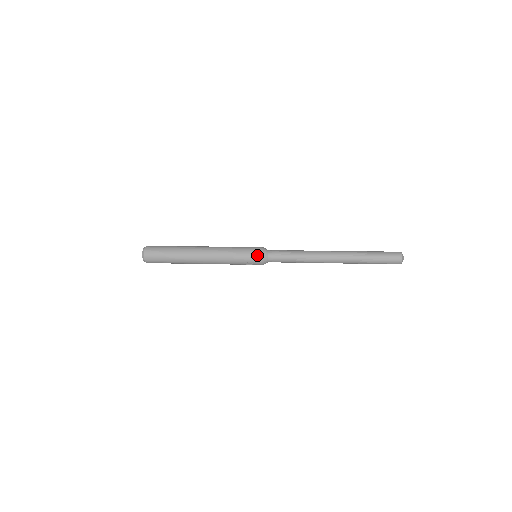
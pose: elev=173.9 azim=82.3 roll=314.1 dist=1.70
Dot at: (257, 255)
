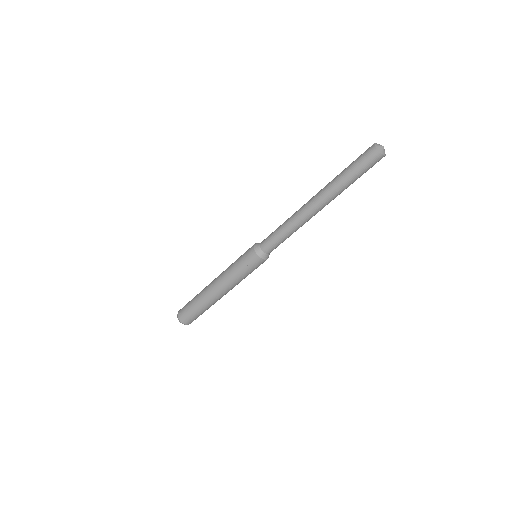
Dot at: (250, 250)
